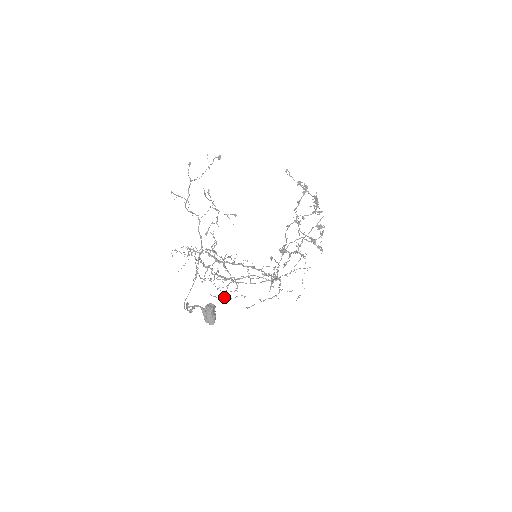
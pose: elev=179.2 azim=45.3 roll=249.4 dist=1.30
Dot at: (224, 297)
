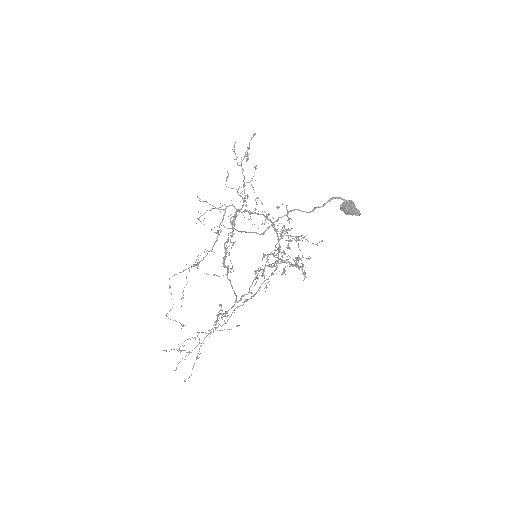
Dot at: (169, 311)
